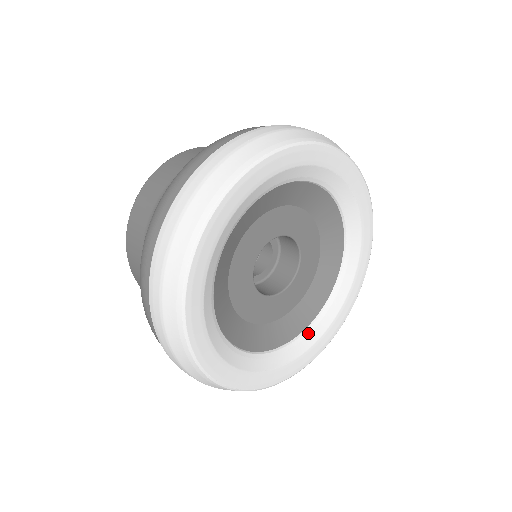
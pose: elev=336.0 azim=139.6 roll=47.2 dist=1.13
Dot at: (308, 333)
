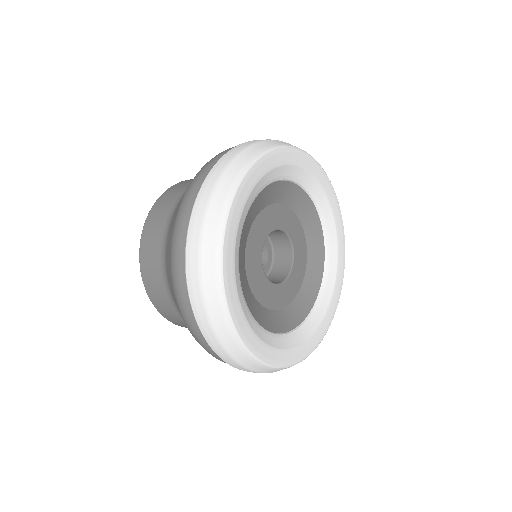
Dot at: (291, 335)
